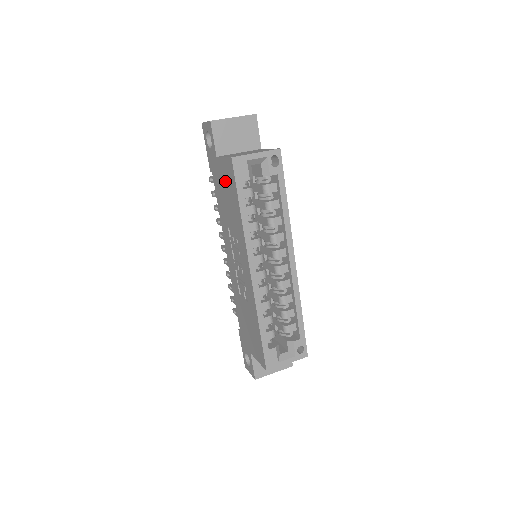
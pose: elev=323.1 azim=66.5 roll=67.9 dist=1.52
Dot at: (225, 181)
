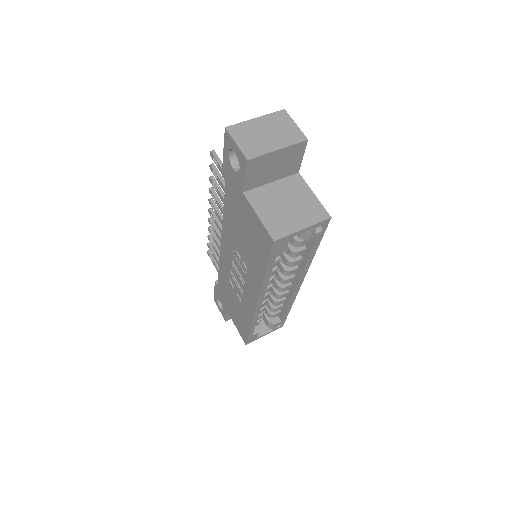
Dot at: (249, 227)
